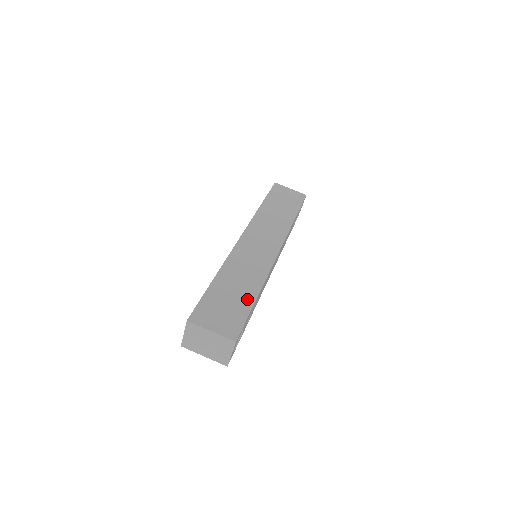
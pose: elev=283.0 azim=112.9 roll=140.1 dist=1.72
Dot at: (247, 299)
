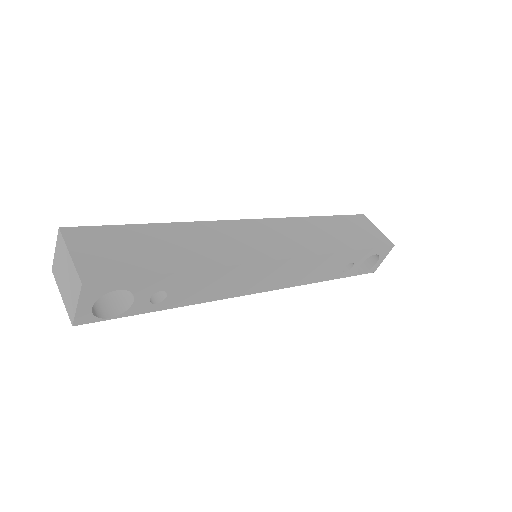
Dot at: (166, 263)
